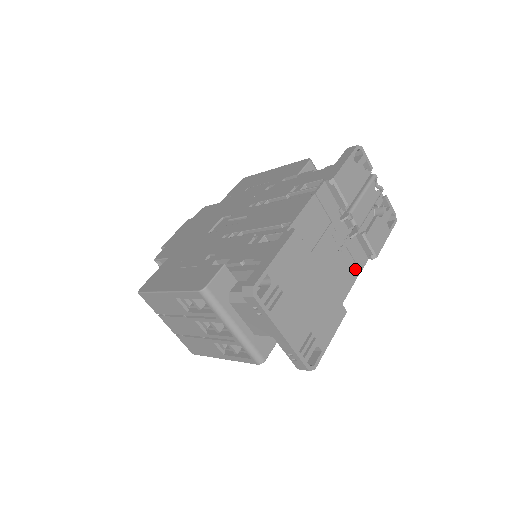
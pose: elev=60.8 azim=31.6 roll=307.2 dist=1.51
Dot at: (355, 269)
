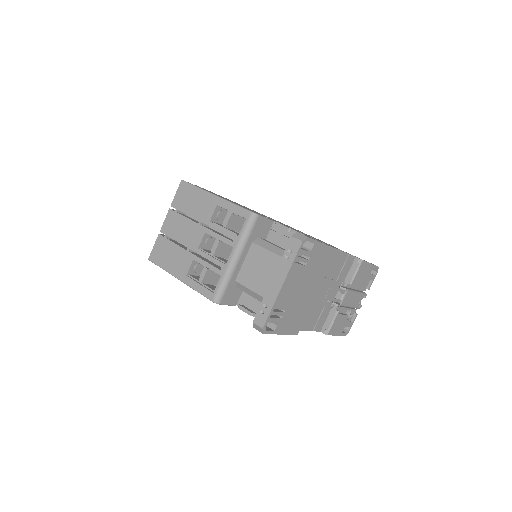
Dot at: (314, 324)
